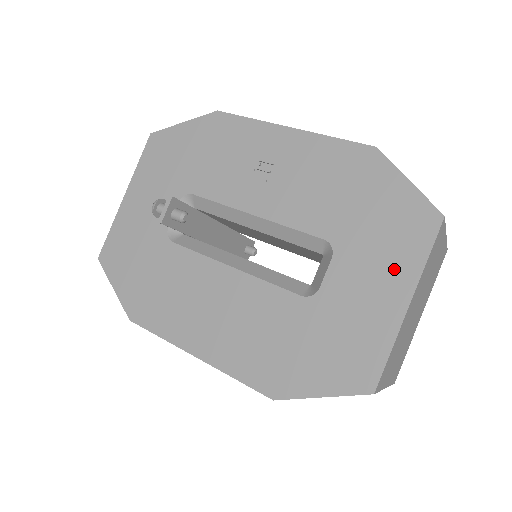
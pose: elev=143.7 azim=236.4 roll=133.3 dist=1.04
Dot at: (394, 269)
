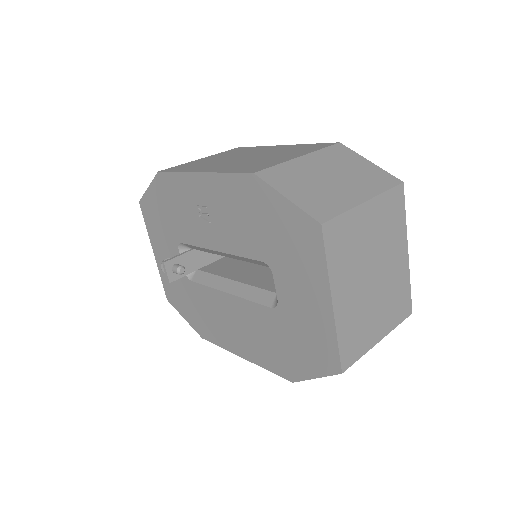
Dot at: (311, 277)
